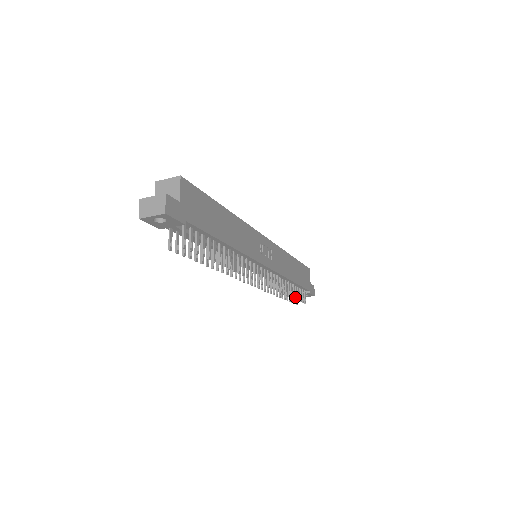
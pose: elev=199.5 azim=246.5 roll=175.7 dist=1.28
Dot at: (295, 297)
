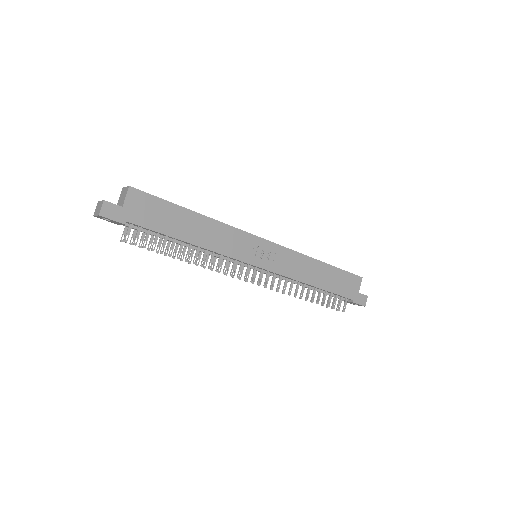
Dot at: (322, 302)
